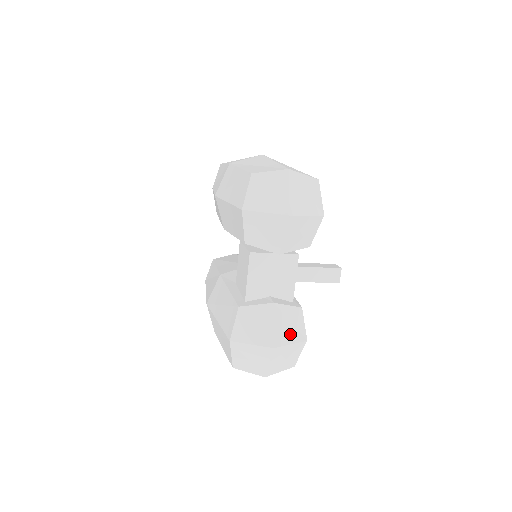
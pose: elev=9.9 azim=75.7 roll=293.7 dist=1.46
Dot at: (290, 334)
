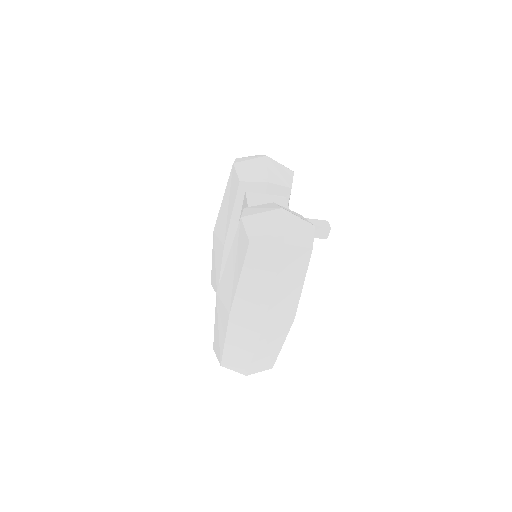
Dot at: (296, 215)
